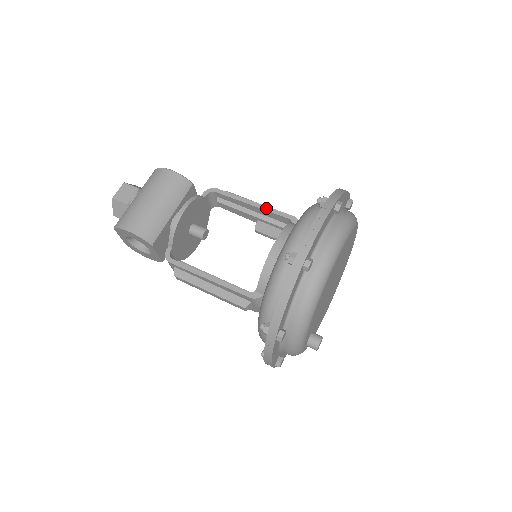
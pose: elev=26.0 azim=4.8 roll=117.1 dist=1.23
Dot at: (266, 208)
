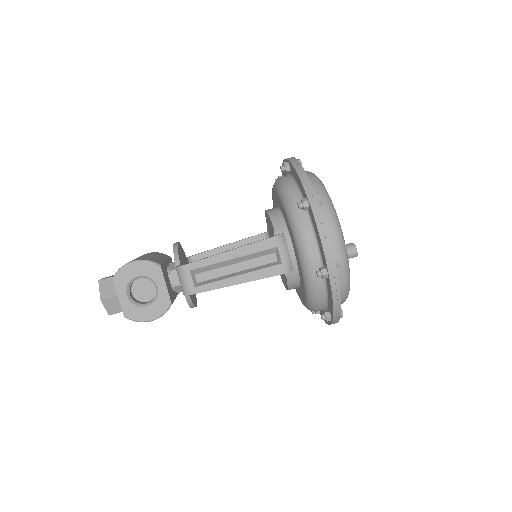
Dot at: (241, 240)
